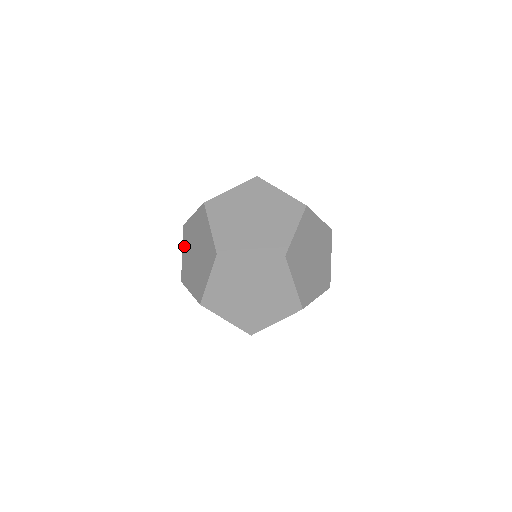
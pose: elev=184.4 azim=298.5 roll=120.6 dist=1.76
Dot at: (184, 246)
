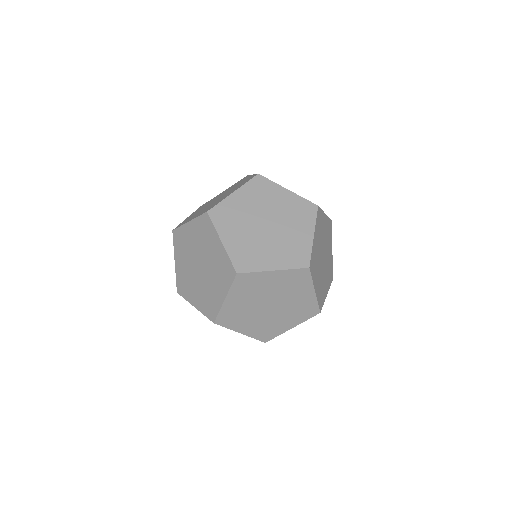
Dot at: occluded
